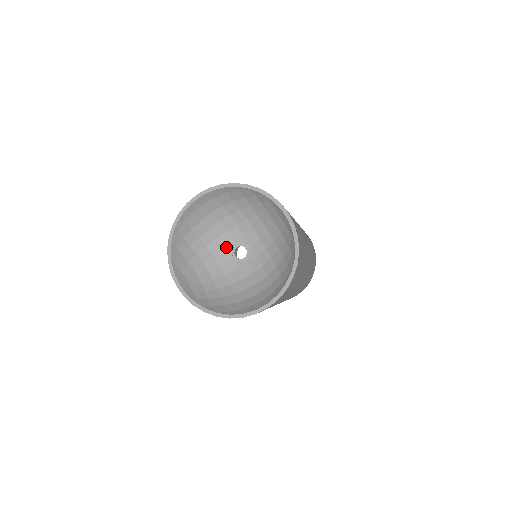
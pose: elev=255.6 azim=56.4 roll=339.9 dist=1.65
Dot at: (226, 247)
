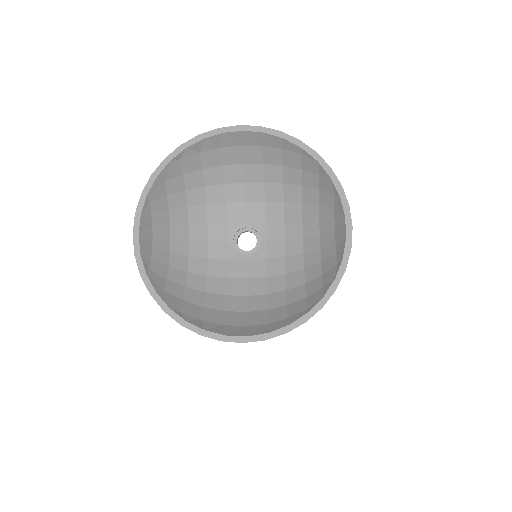
Dot at: (232, 222)
